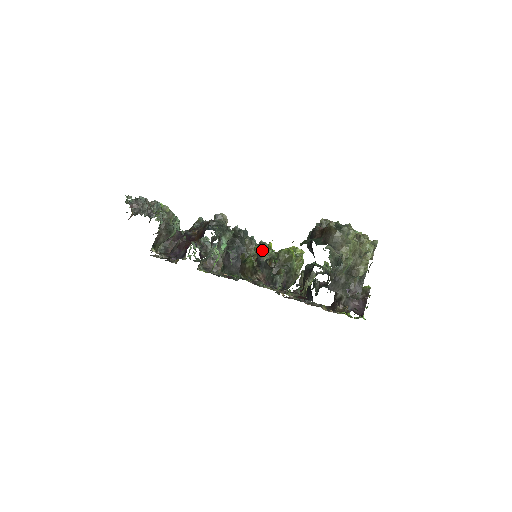
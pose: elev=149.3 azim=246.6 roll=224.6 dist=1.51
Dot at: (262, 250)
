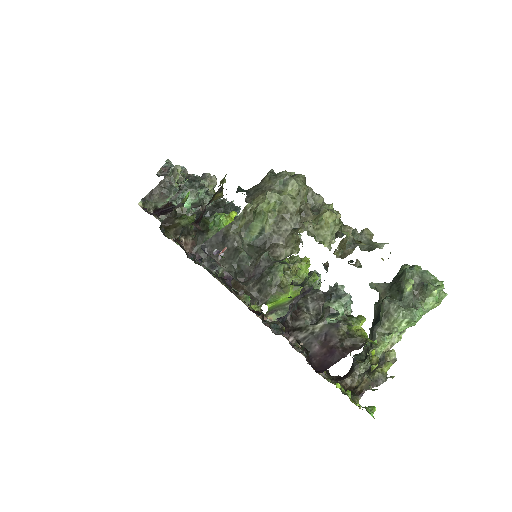
Dot at: occluded
